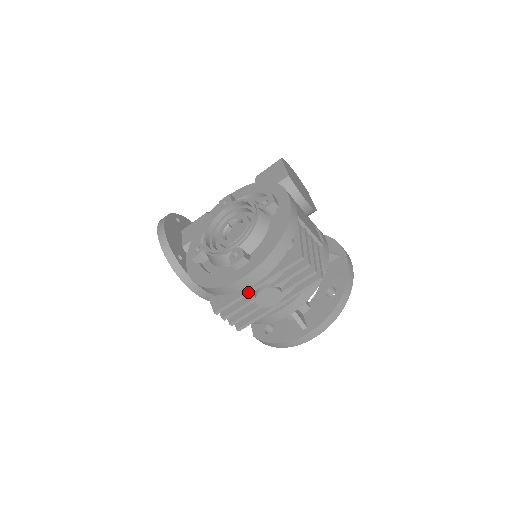
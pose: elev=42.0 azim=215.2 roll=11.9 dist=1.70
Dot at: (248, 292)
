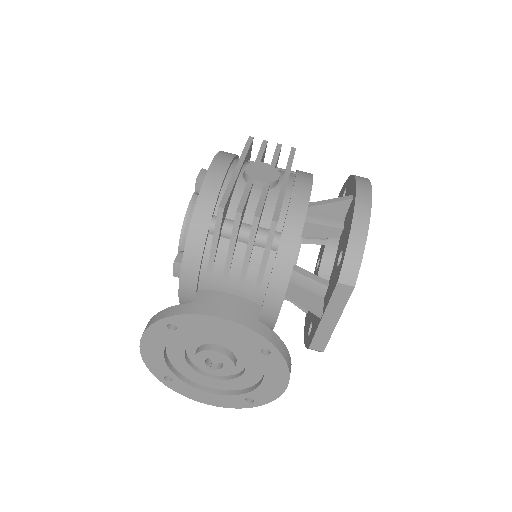
Dot at: (233, 176)
